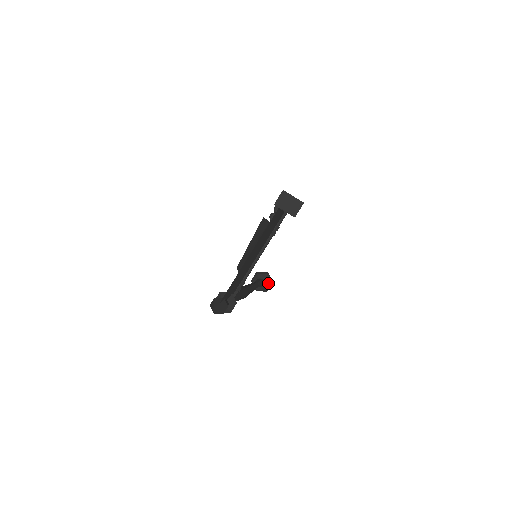
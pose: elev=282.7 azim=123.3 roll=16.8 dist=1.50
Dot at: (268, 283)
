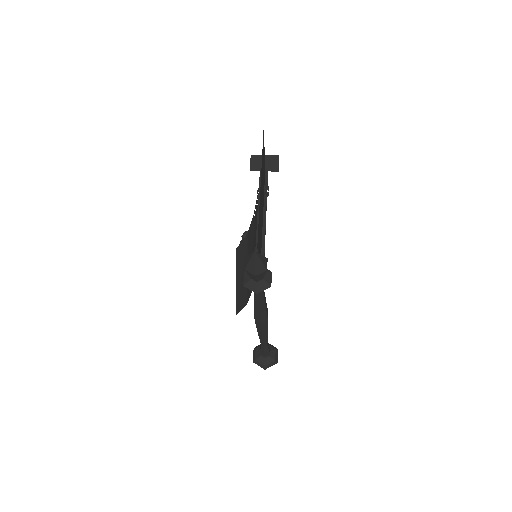
Dot at: (273, 351)
